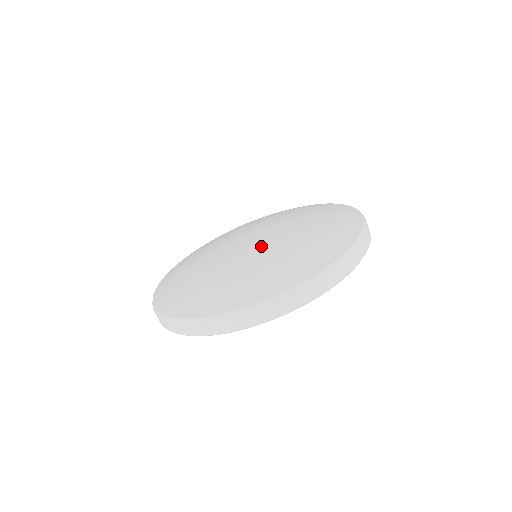
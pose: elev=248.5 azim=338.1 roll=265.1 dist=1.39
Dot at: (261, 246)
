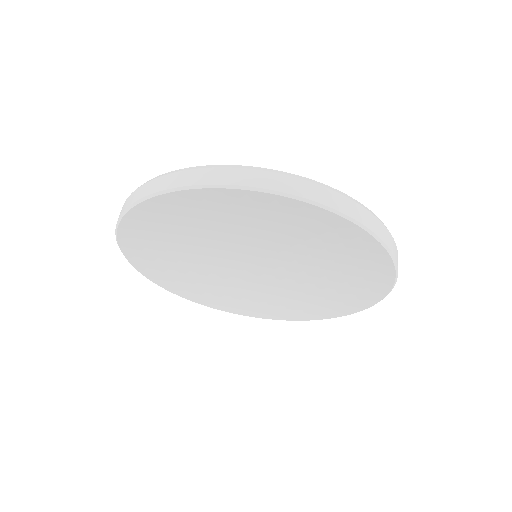
Dot at: occluded
